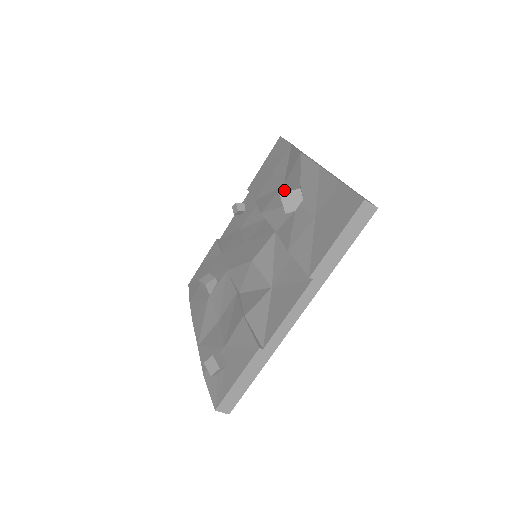
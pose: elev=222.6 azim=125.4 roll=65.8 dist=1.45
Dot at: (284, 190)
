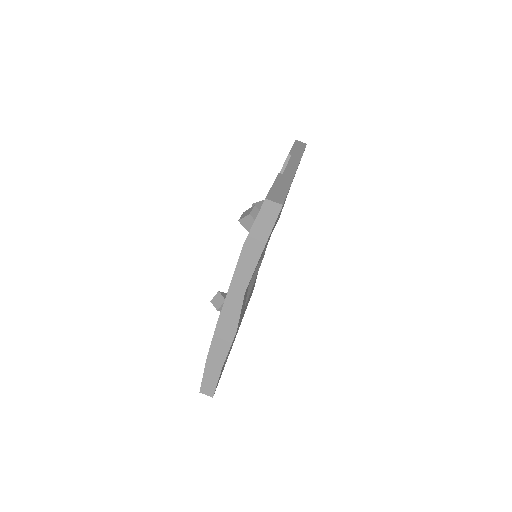
Dot at: occluded
